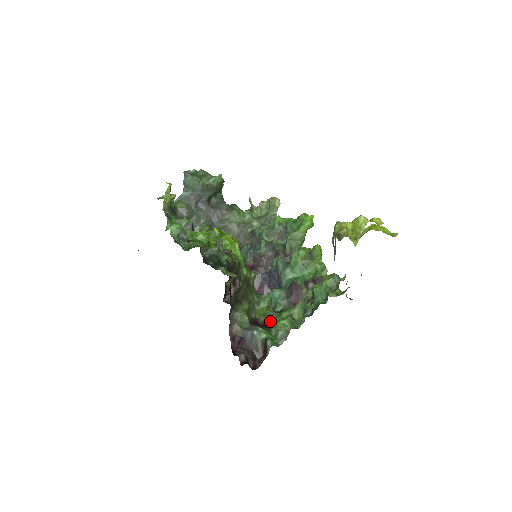
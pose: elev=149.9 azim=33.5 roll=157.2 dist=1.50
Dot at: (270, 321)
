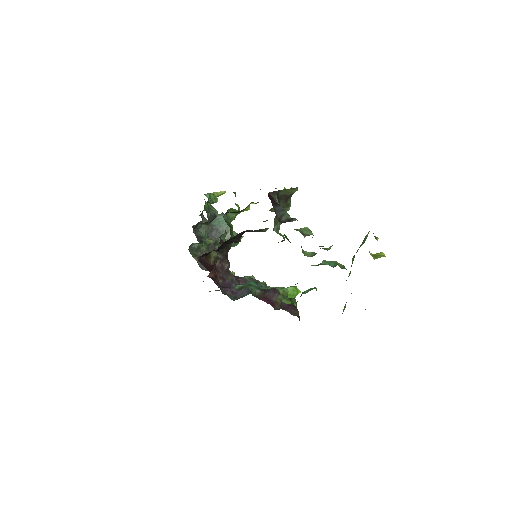
Dot at: (285, 236)
